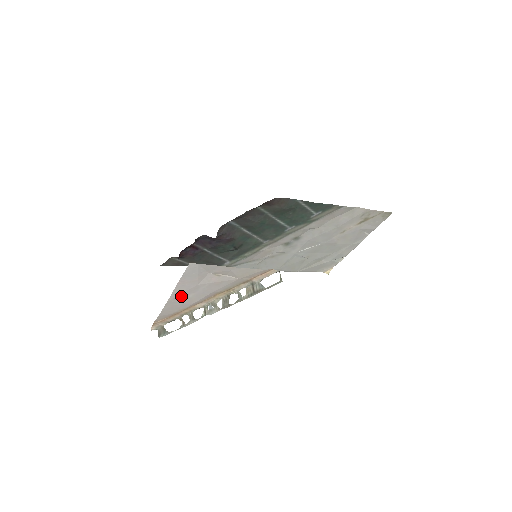
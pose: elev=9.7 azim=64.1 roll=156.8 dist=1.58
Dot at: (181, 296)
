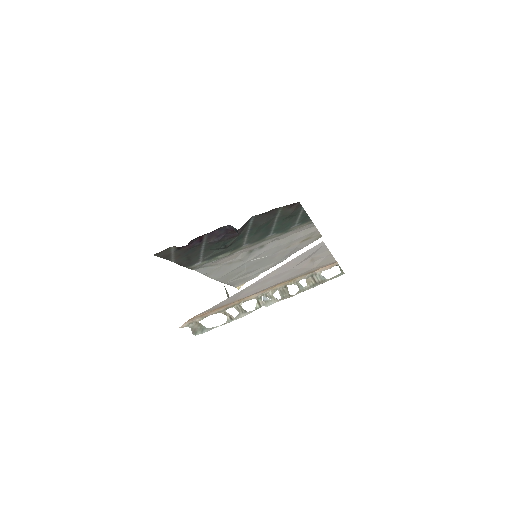
Dot at: (264, 281)
